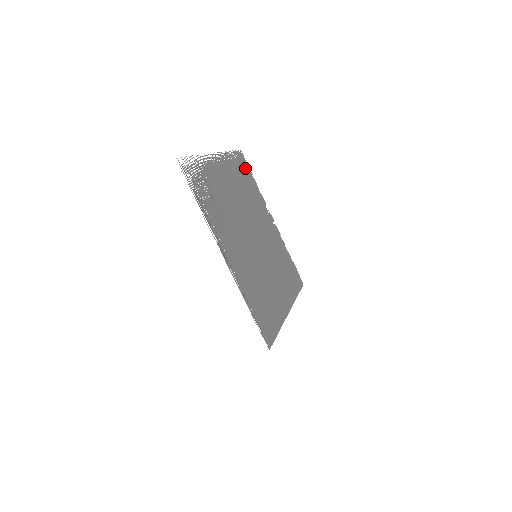
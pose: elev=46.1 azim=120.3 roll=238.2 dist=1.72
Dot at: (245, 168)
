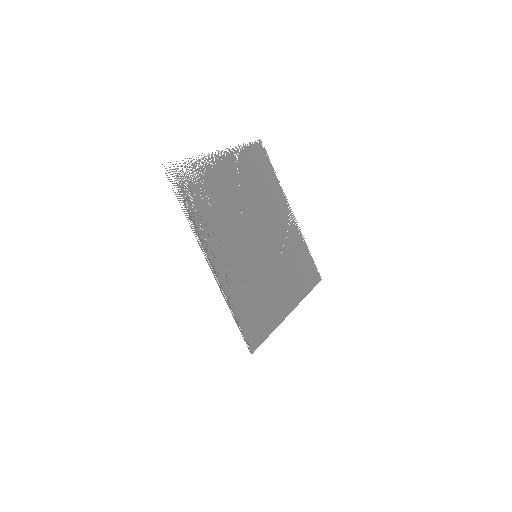
Dot at: (263, 160)
